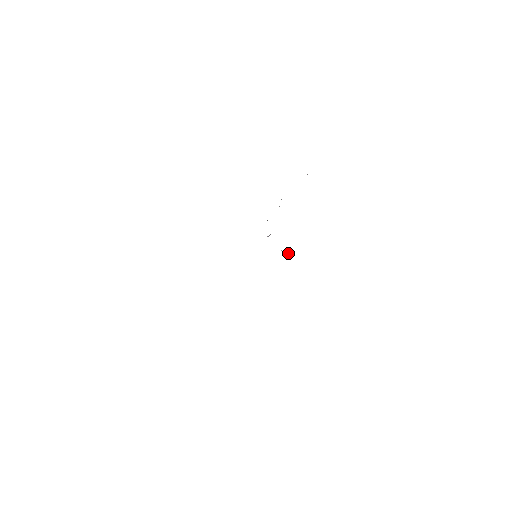
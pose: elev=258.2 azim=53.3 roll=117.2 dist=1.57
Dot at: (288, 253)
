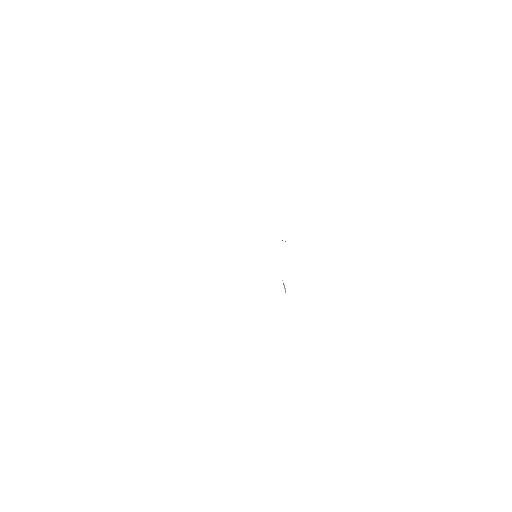
Dot at: occluded
